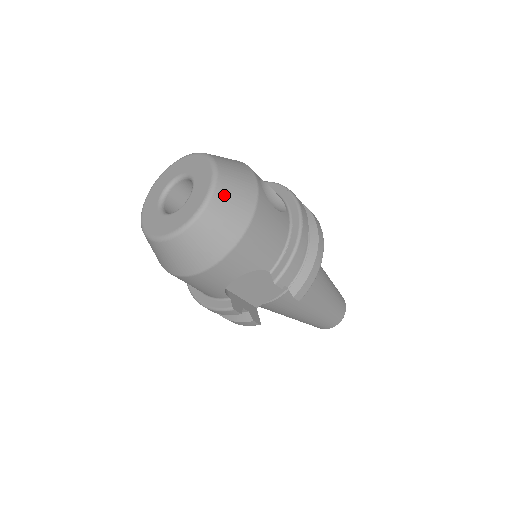
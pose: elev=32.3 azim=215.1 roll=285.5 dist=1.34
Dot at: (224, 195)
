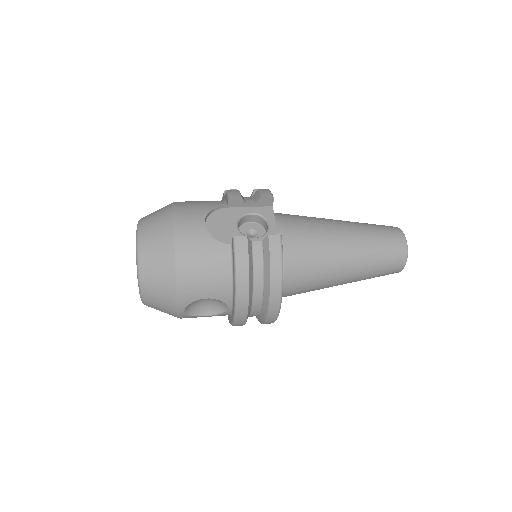
Dot at: occluded
